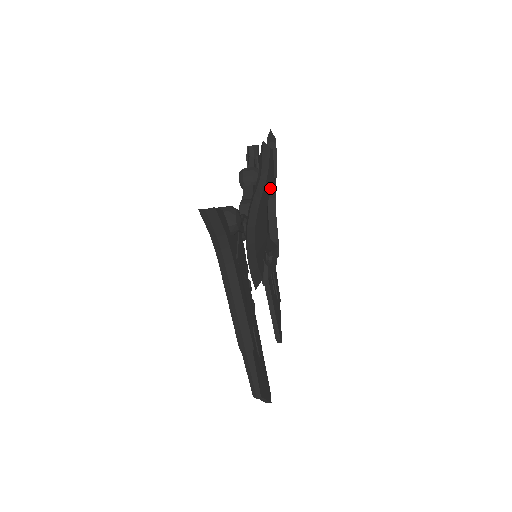
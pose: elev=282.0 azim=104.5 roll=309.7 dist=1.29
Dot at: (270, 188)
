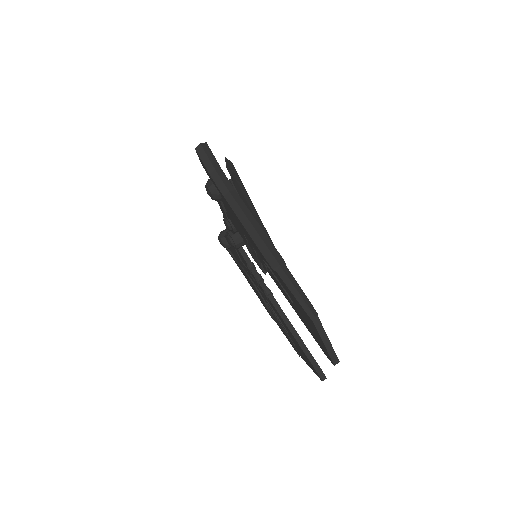
Dot at: occluded
